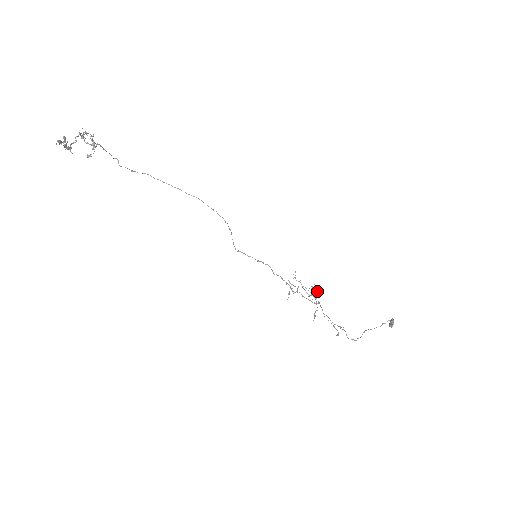
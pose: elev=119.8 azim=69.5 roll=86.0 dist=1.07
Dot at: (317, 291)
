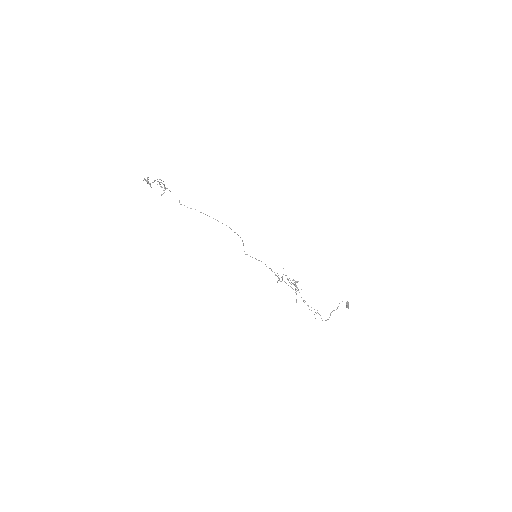
Dot at: (296, 281)
